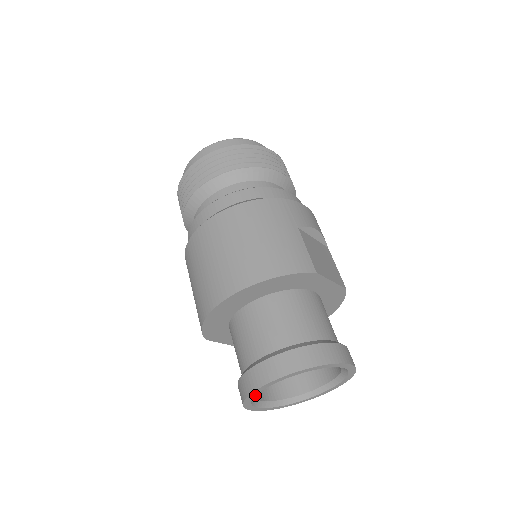
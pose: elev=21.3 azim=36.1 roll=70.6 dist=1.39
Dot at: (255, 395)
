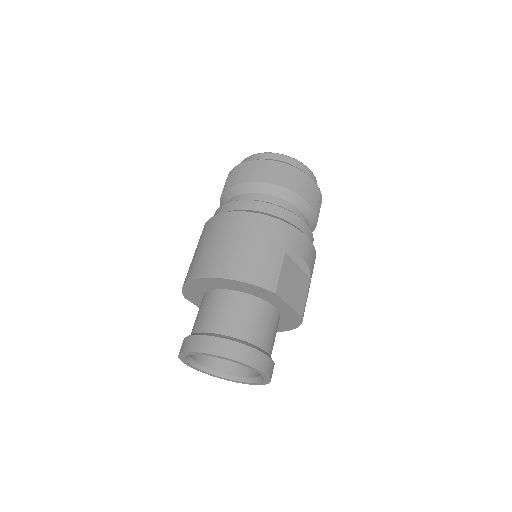
Dot at: (187, 355)
